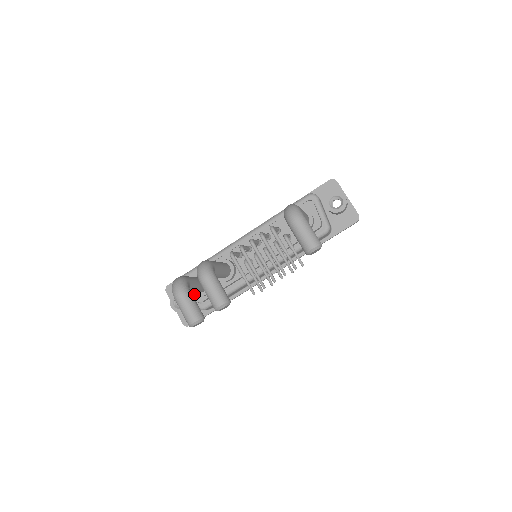
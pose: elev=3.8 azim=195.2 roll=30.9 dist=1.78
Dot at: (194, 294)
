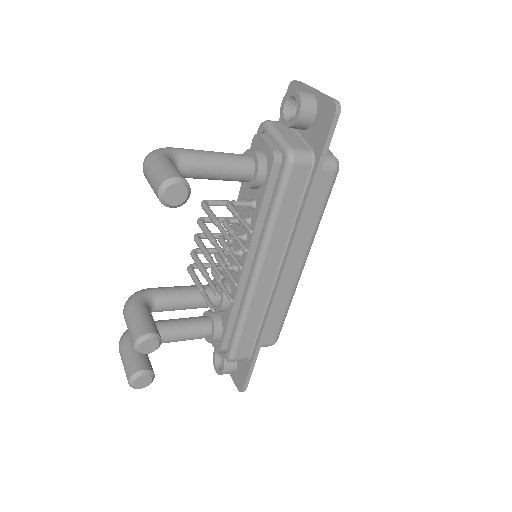
Dot at: (213, 343)
